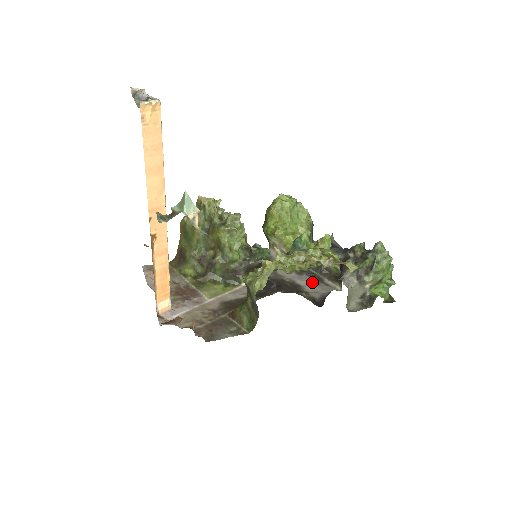
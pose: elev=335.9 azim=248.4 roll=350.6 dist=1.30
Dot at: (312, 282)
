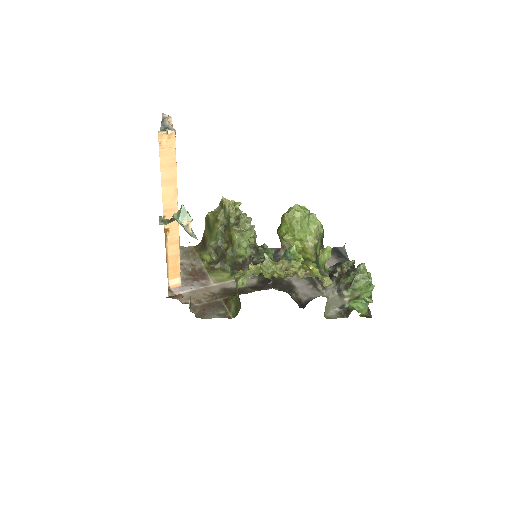
Dot at: (306, 285)
